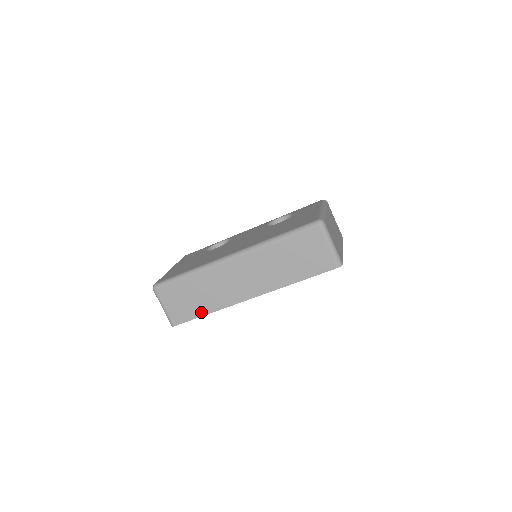
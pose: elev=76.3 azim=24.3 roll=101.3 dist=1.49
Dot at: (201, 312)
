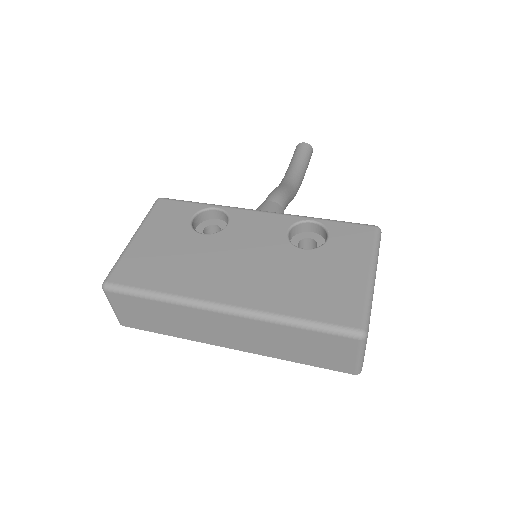
Dot at: (161, 331)
